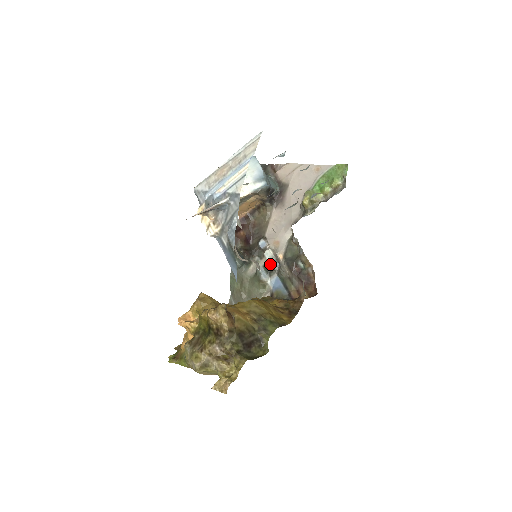
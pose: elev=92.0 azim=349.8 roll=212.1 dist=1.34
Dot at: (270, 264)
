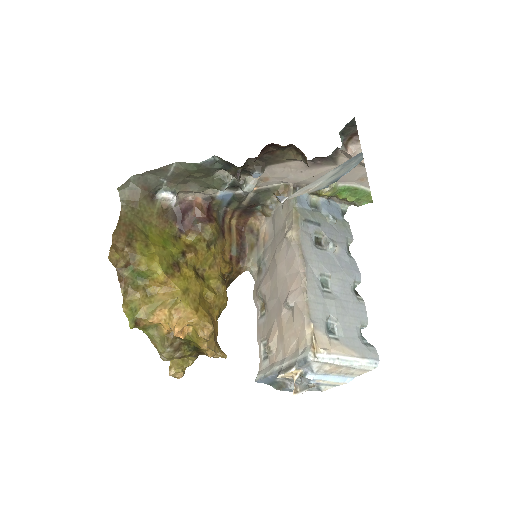
Dot at: (242, 189)
